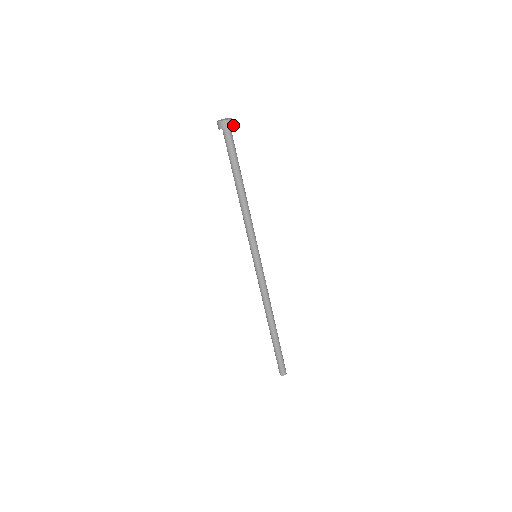
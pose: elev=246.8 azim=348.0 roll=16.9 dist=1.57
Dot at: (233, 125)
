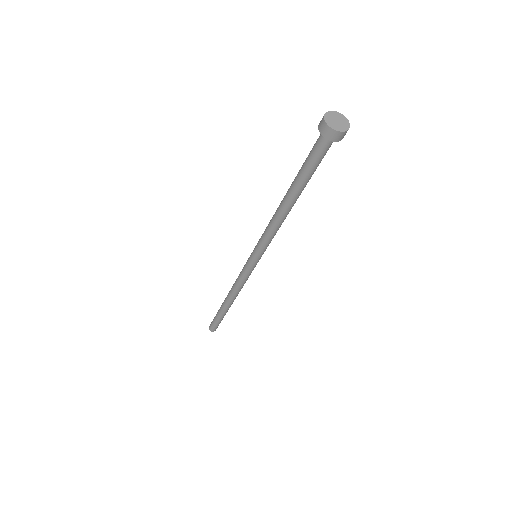
Dot at: occluded
